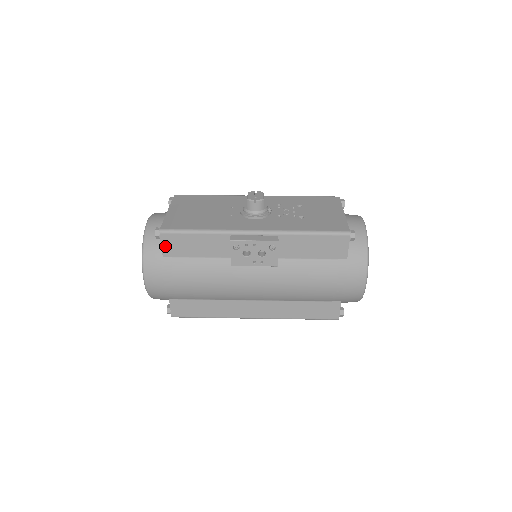
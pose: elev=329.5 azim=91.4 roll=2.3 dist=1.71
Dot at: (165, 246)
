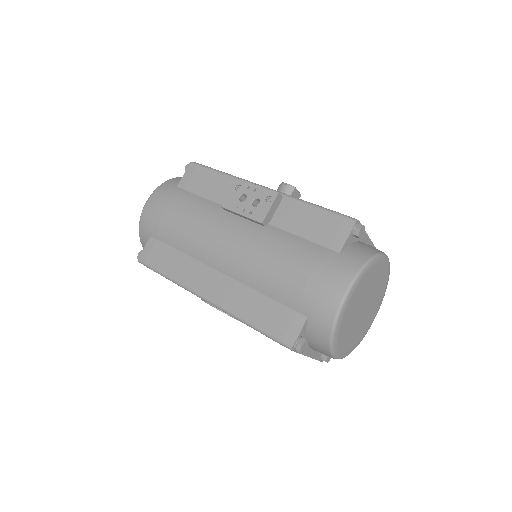
Dot at: (186, 177)
